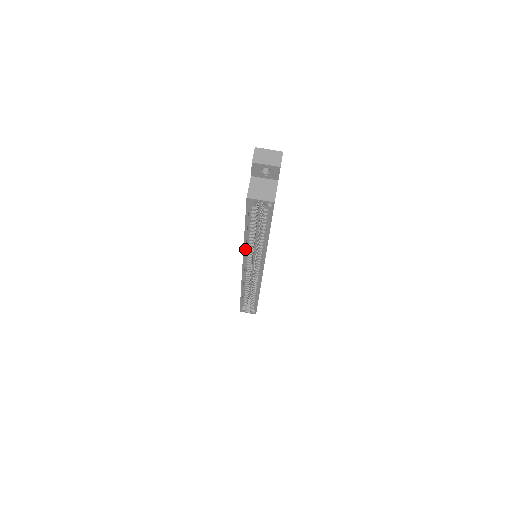
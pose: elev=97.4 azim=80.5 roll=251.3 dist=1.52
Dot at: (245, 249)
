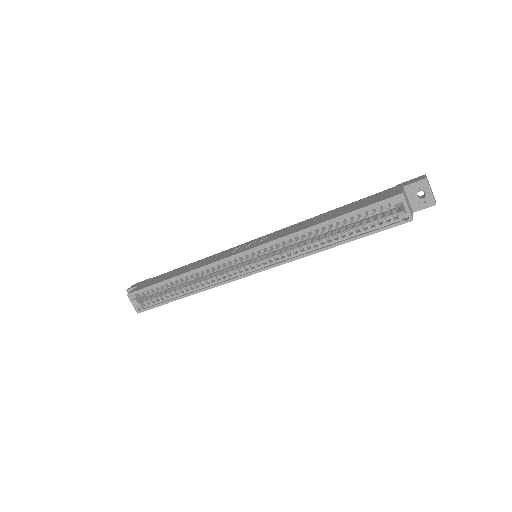
Dot at: (295, 234)
